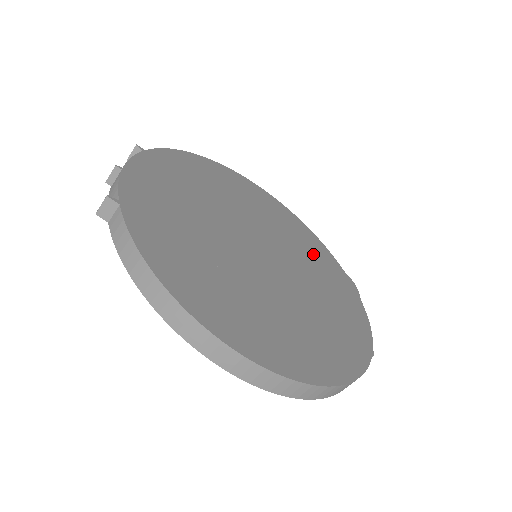
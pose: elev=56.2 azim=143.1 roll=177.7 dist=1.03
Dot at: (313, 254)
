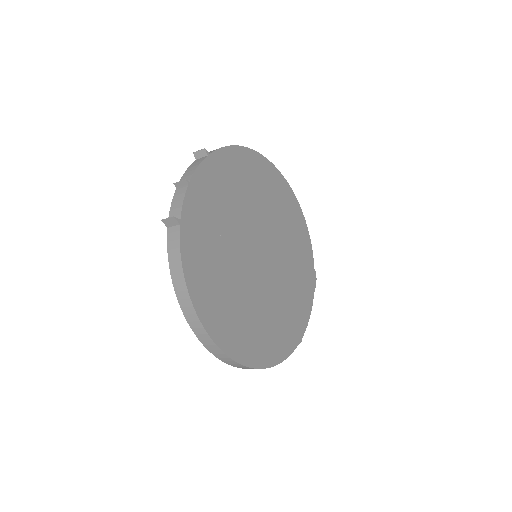
Dot at: (298, 251)
